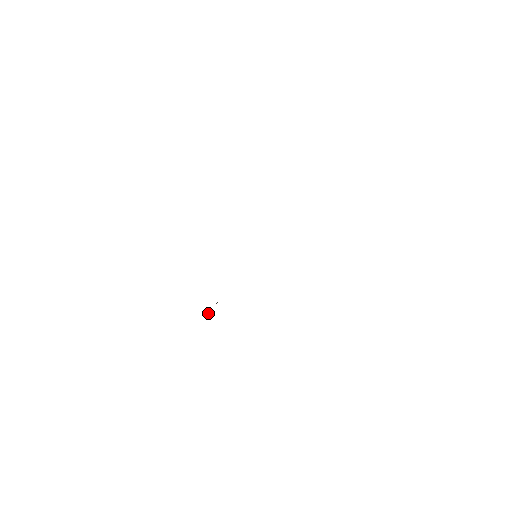
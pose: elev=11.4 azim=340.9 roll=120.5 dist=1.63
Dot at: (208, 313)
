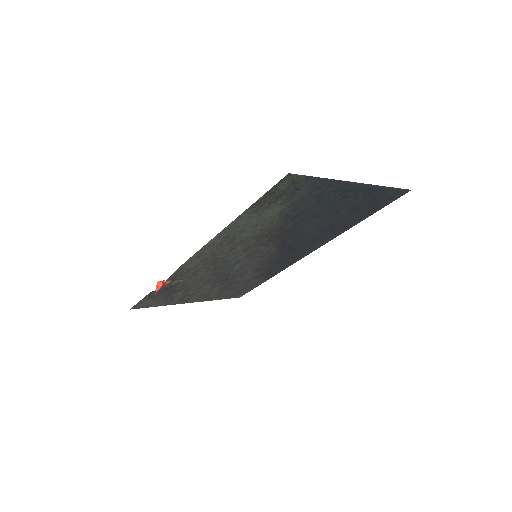
Dot at: (160, 282)
